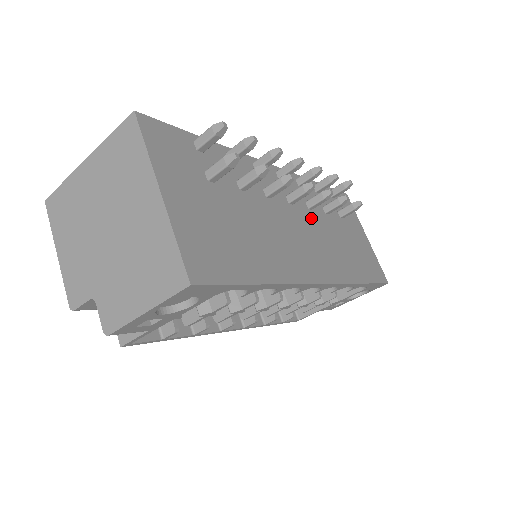
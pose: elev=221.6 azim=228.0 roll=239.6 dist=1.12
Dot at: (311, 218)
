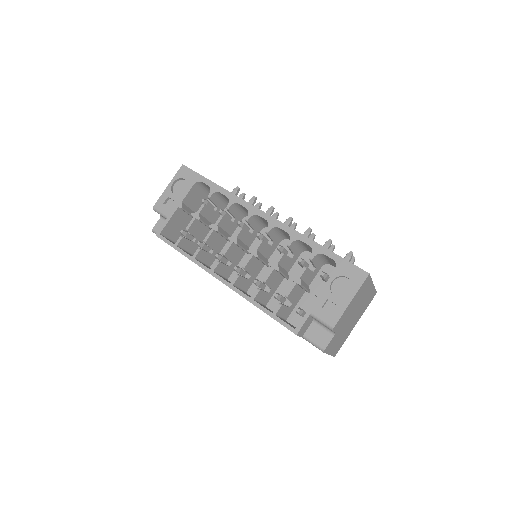
Dot at: occluded
